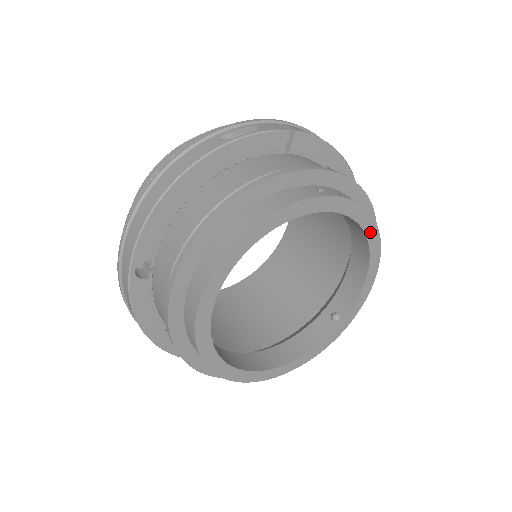
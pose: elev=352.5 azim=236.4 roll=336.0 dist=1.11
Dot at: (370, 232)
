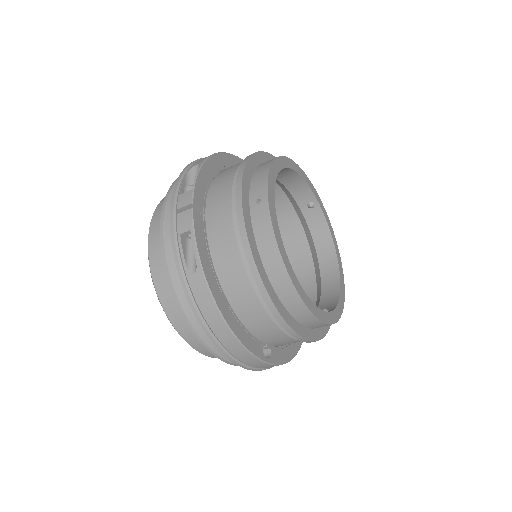
Dot at: (280, 165)
